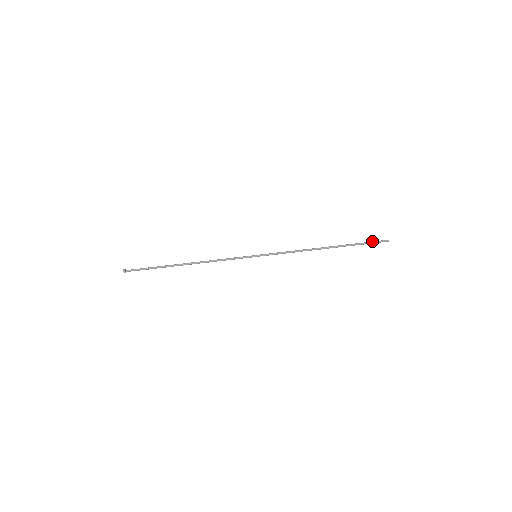
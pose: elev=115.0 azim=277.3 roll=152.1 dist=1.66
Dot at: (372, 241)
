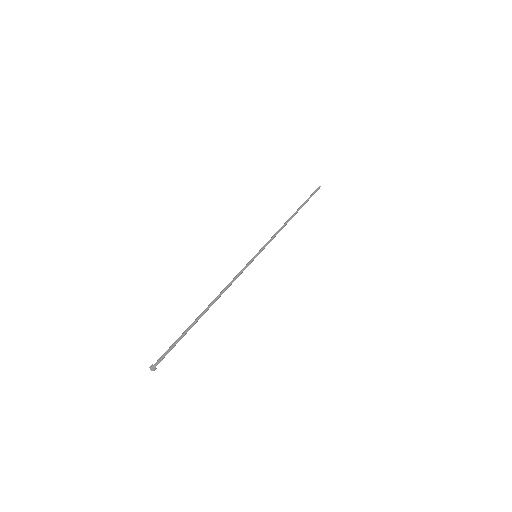
Dot at: (314, 192)
